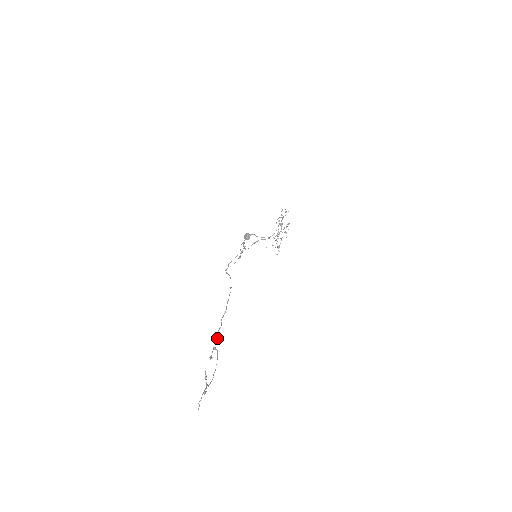
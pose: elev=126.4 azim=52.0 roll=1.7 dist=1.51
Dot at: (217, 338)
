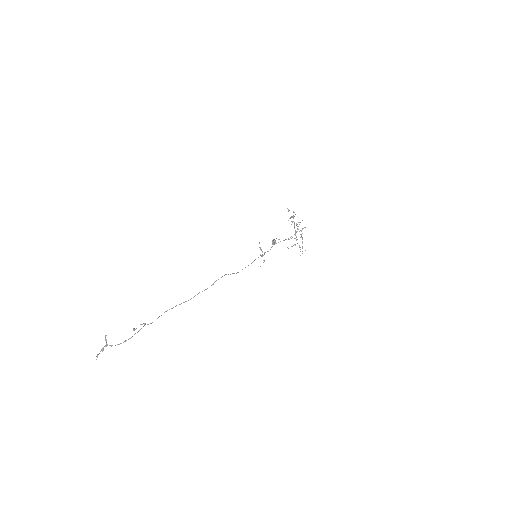
Dot at: (157, 318)
